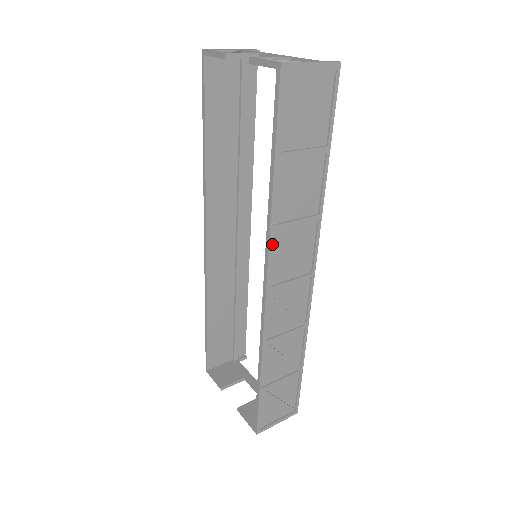
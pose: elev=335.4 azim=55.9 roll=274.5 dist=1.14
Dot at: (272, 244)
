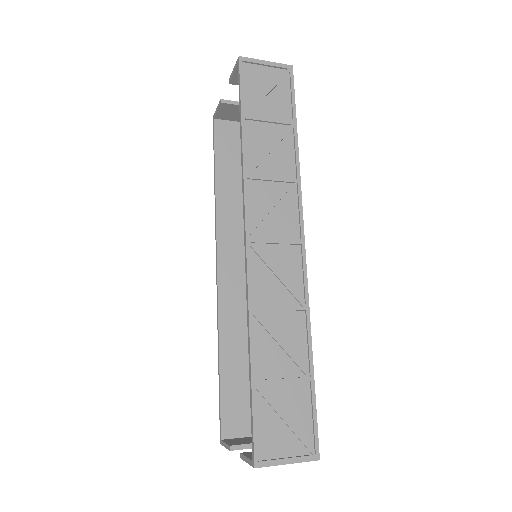
Dot at: (248, 195)
